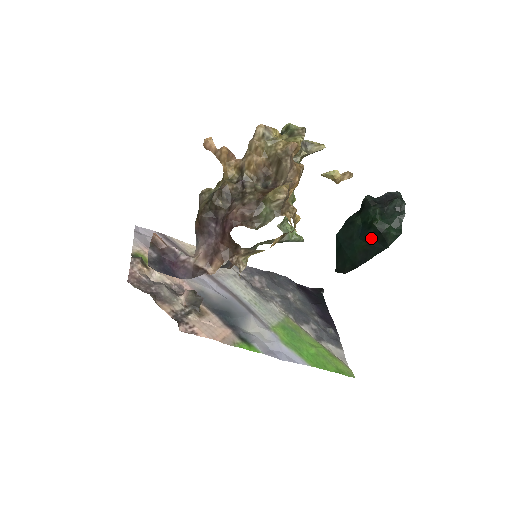
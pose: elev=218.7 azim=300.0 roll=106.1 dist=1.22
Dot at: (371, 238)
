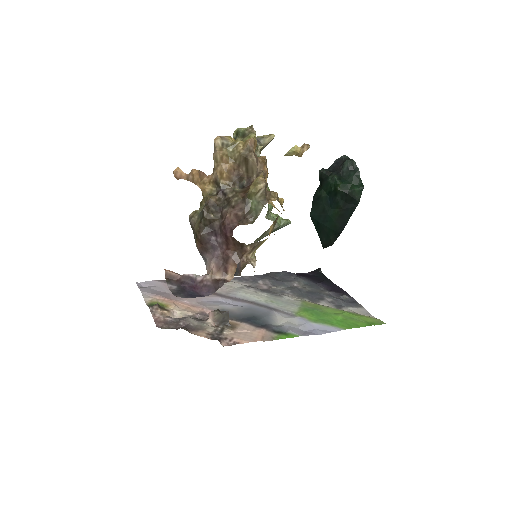
Dot at: (341, 202)
